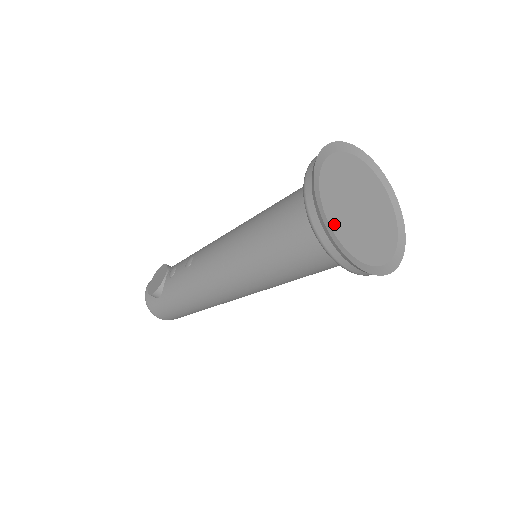
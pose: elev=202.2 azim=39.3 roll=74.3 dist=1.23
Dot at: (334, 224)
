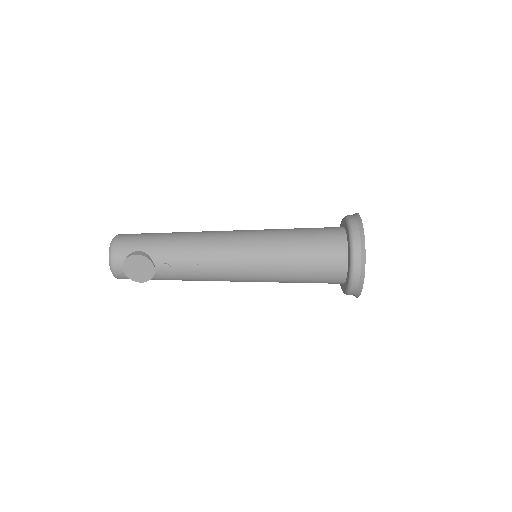
Dot at: occluded
